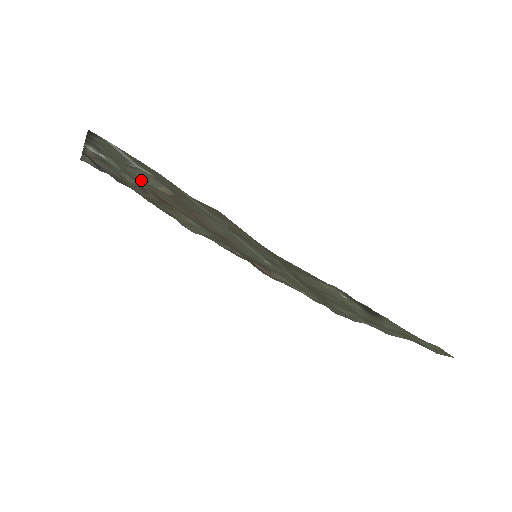
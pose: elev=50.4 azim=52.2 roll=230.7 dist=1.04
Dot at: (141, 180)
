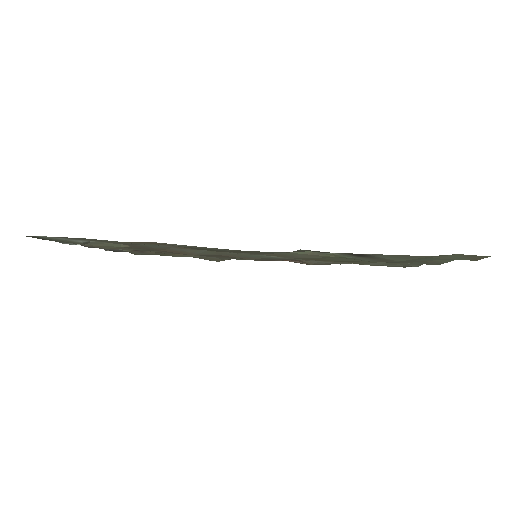
Dot at: (107, 247)
